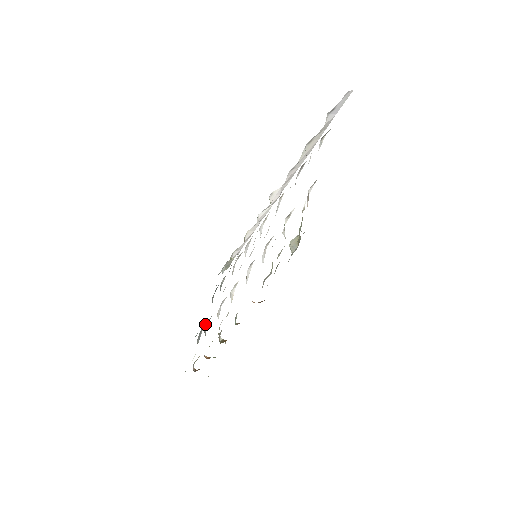
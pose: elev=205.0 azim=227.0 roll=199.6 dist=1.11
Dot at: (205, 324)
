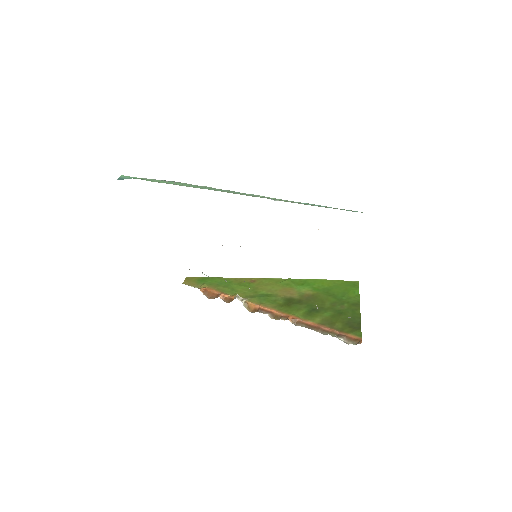
Dot at: occluded
